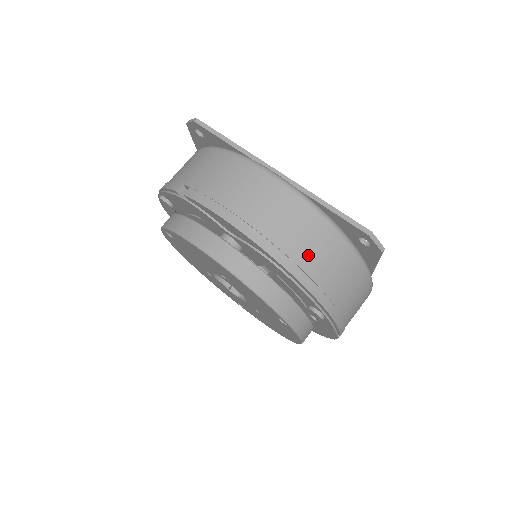
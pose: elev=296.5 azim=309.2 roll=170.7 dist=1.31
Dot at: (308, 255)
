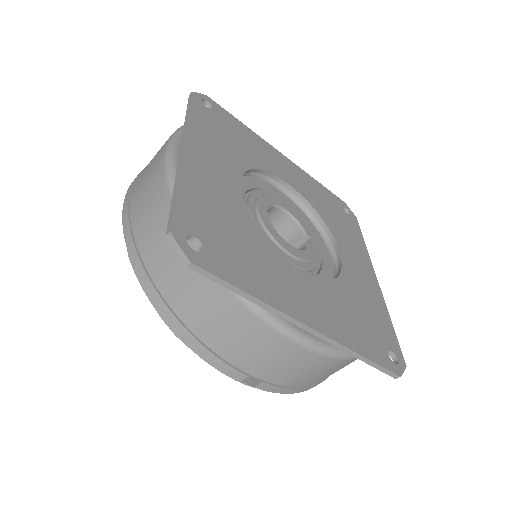
Dot at: (152, 248)
